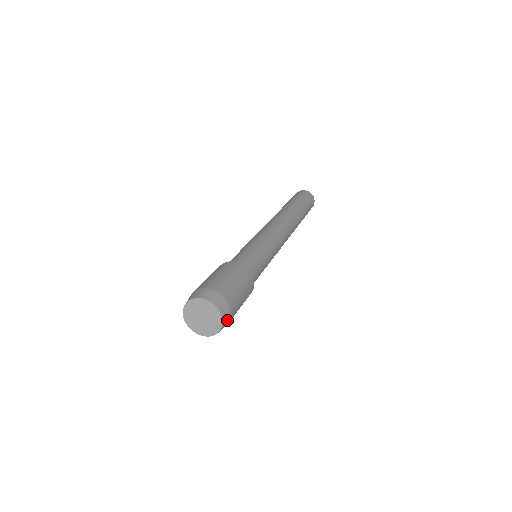
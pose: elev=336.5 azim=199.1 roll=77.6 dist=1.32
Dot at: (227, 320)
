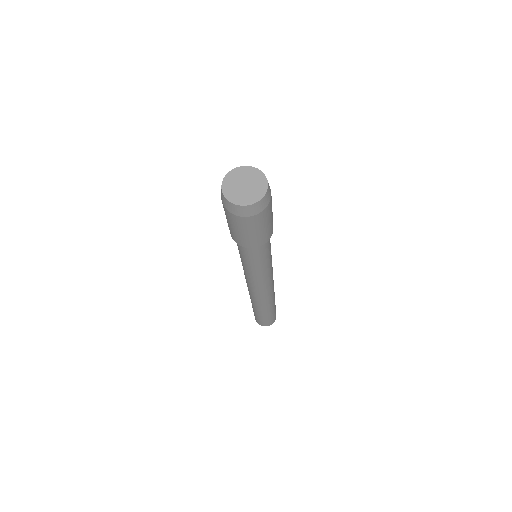
Dot at: (269, 190)
